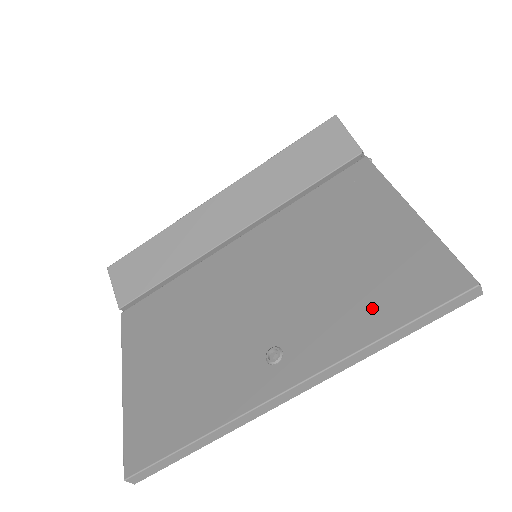
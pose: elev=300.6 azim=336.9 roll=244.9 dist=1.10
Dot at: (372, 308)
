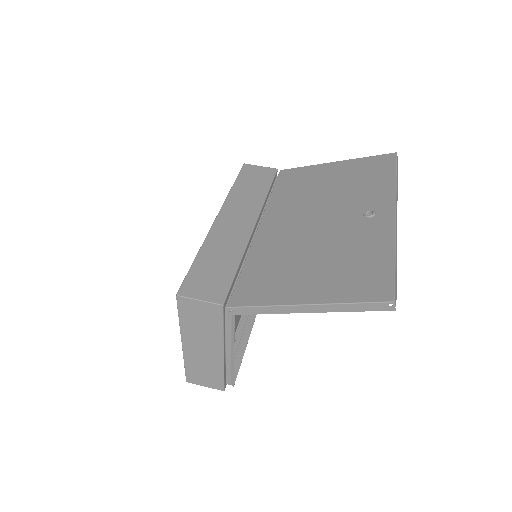
Dot at: (377, 179)
